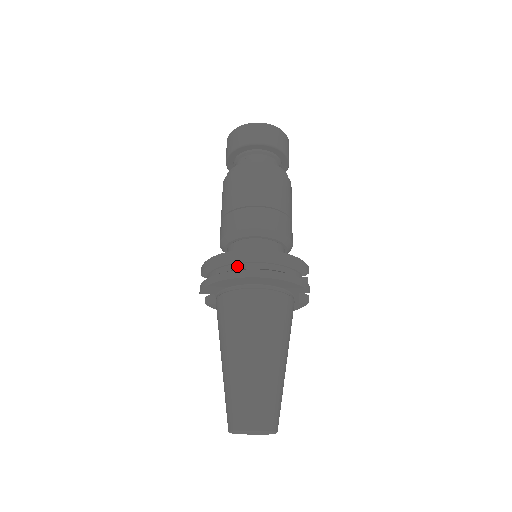
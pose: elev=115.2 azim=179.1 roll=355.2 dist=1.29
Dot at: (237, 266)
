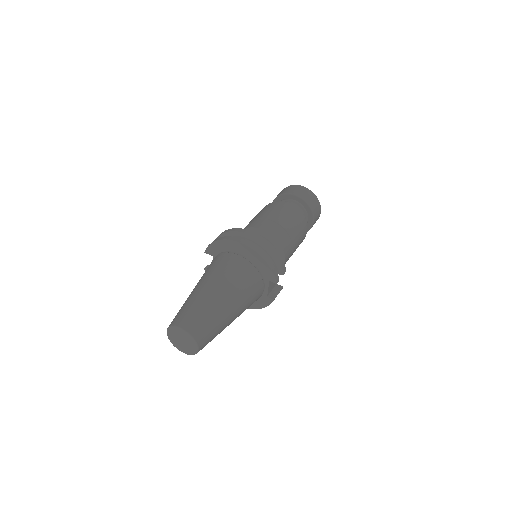
Dot at: occluded
